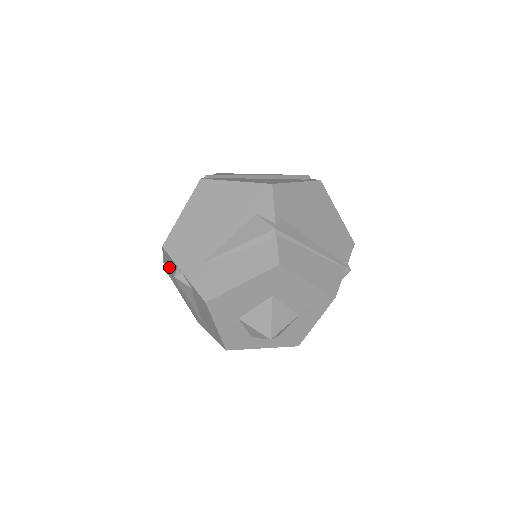
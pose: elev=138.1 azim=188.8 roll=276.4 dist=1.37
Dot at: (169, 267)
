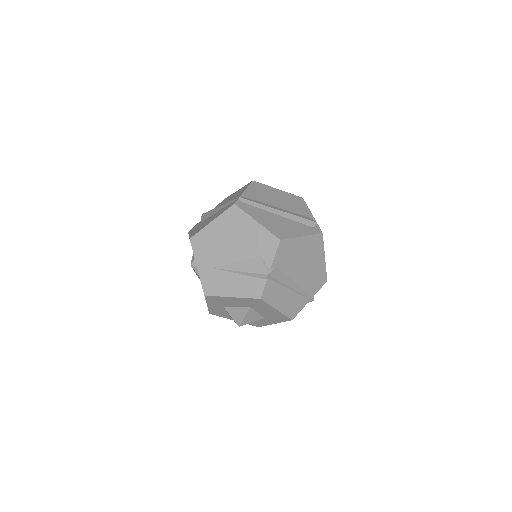
Dot at: occluded
